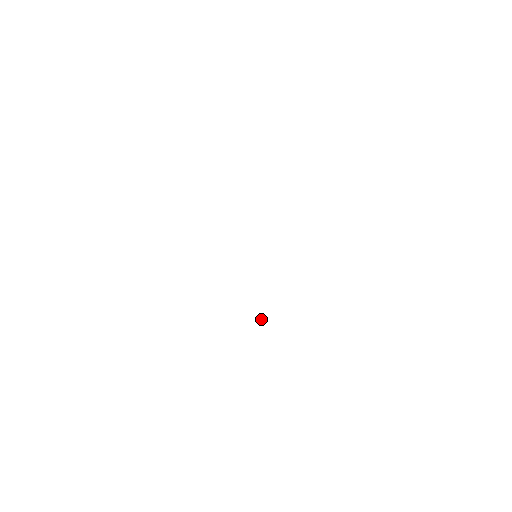
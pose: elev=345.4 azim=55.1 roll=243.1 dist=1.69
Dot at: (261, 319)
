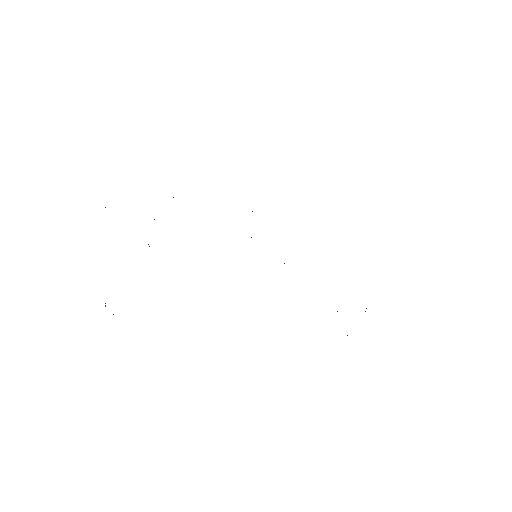
Dot at: occluded
